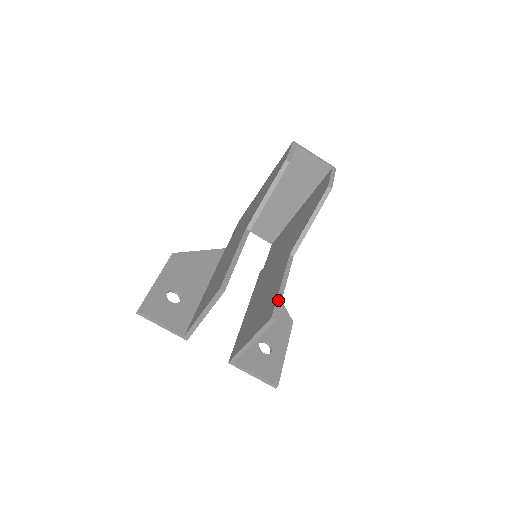
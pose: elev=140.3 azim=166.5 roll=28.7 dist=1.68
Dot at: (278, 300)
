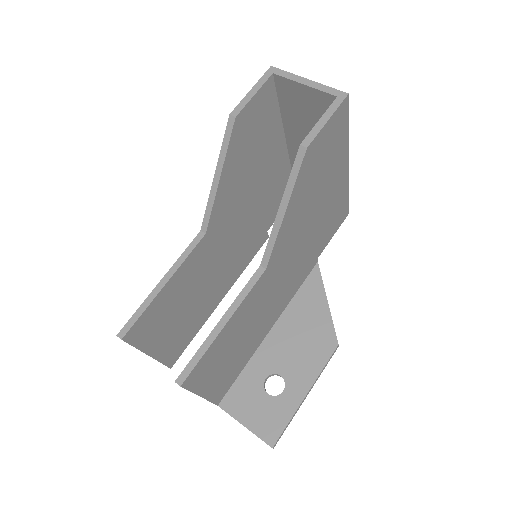
Dot at: (200, 351)
